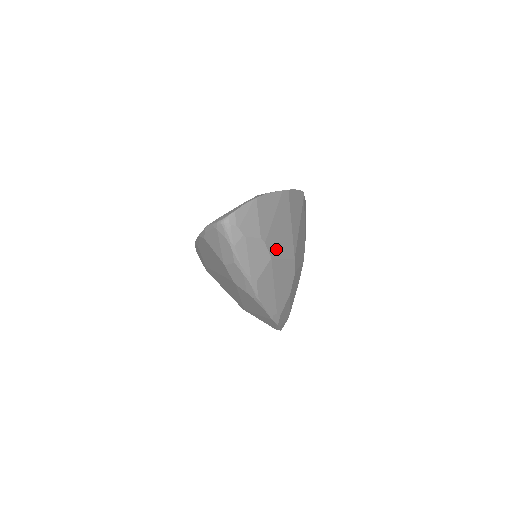
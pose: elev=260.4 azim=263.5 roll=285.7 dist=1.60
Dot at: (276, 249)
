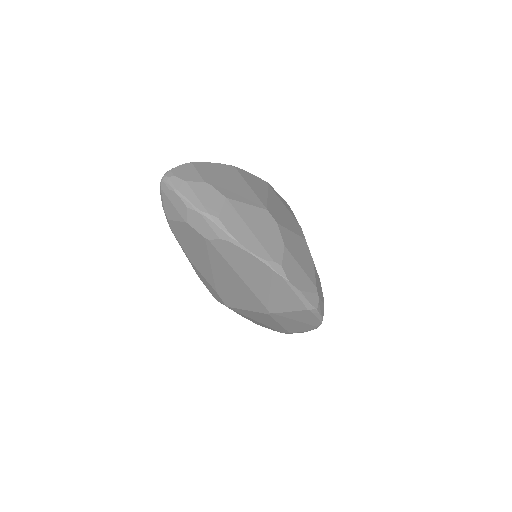
Dot at: (232, 195)
